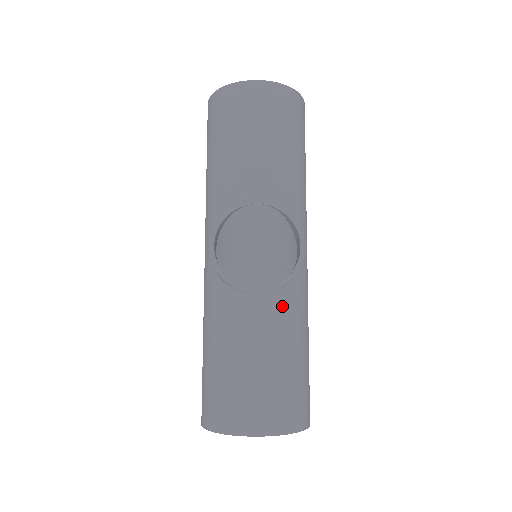
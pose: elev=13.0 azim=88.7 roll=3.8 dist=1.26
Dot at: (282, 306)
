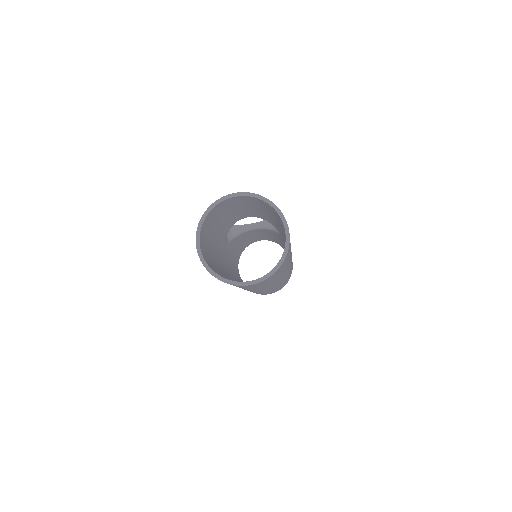
Dot at: occluded
